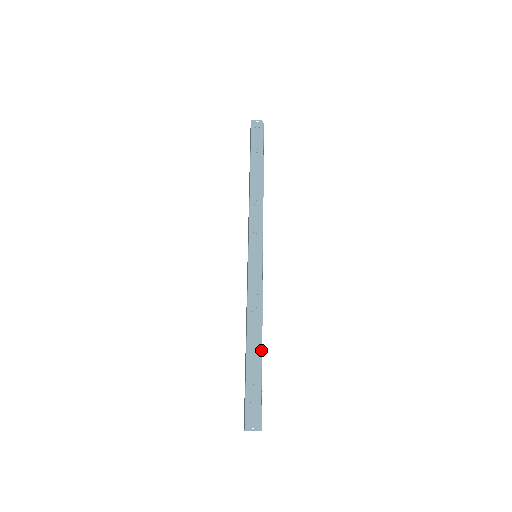
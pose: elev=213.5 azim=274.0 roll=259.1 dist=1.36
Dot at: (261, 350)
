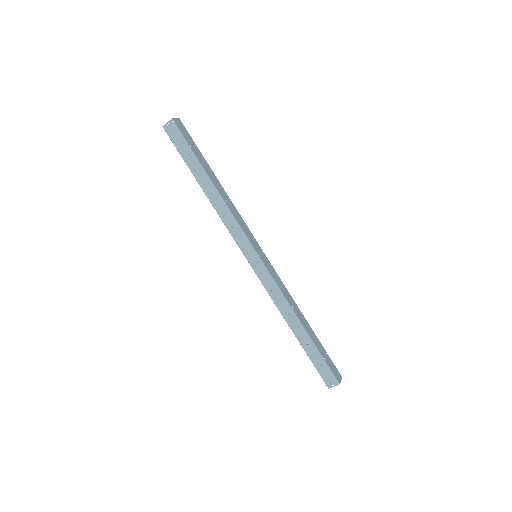
Dot at: (306, 332)
